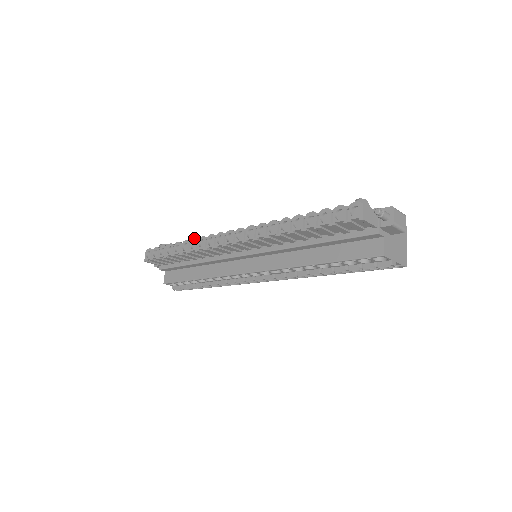
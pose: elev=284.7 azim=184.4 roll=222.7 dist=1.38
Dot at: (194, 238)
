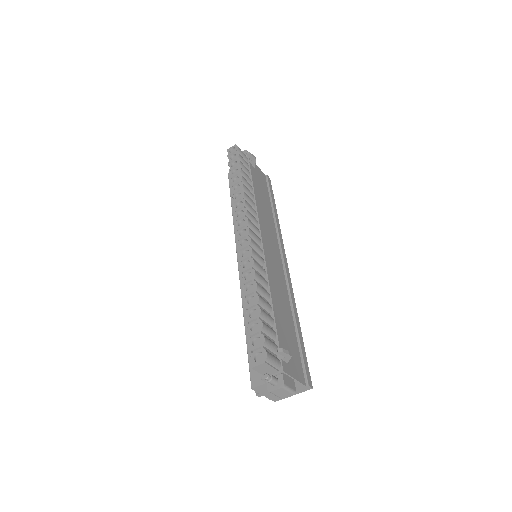
Dot at: (244, 193)
